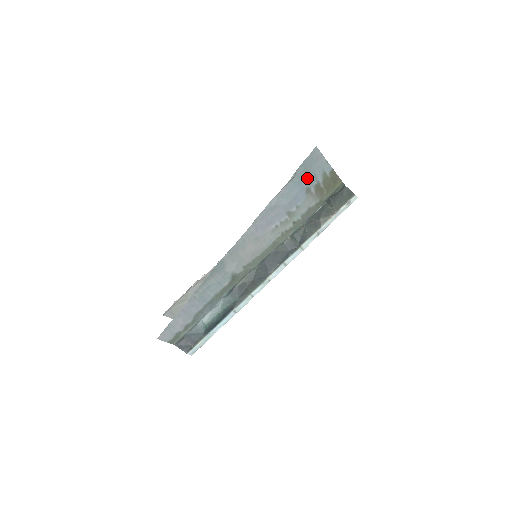
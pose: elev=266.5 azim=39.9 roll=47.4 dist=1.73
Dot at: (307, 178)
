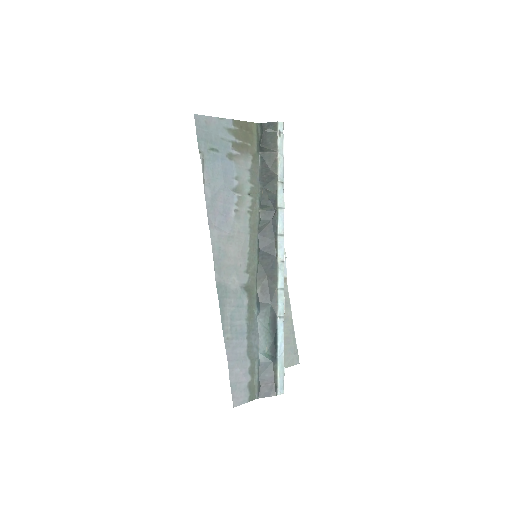
Dot at: (217, 147)
